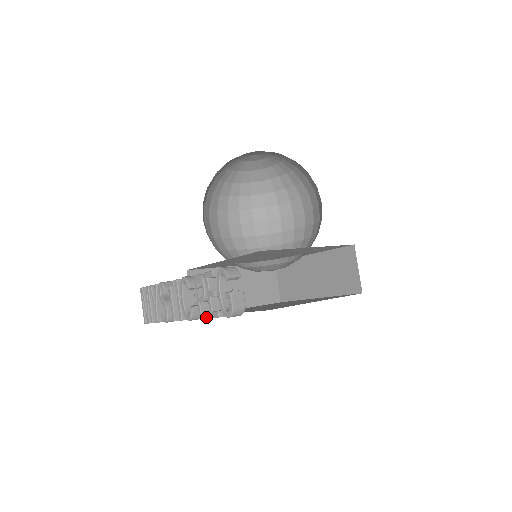
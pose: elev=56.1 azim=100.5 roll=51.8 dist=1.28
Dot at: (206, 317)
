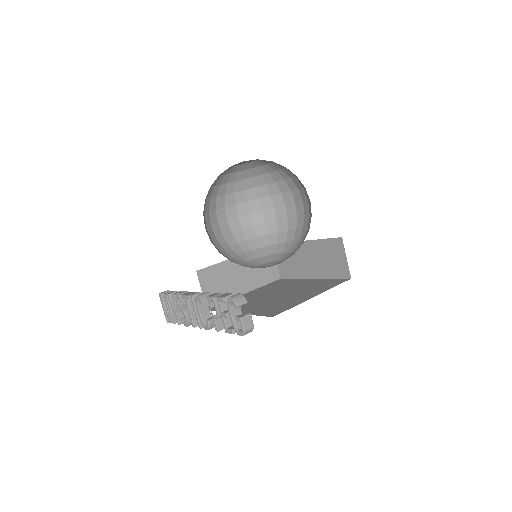
Dot at: (221, 329)
